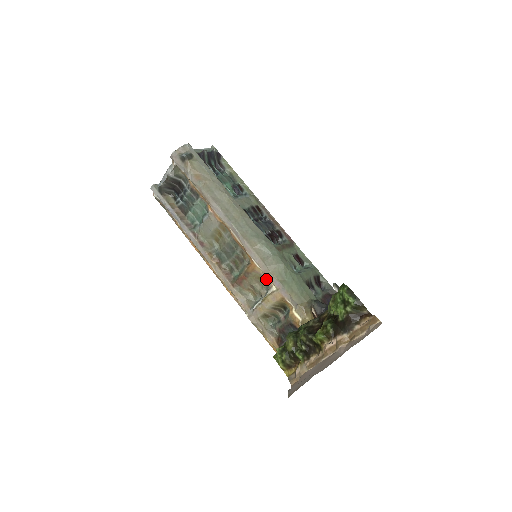
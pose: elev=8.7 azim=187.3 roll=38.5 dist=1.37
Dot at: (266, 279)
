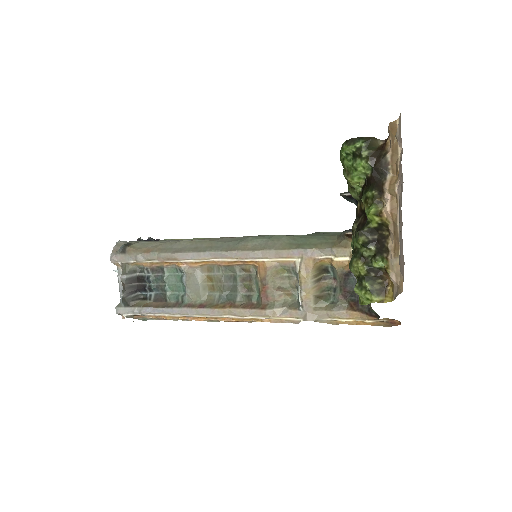
Dot at: (284, 264)
